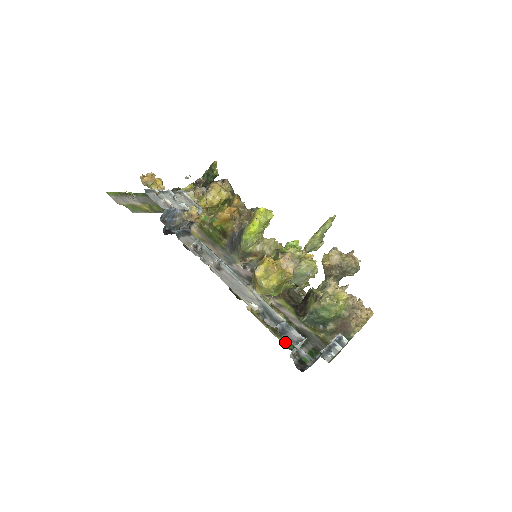
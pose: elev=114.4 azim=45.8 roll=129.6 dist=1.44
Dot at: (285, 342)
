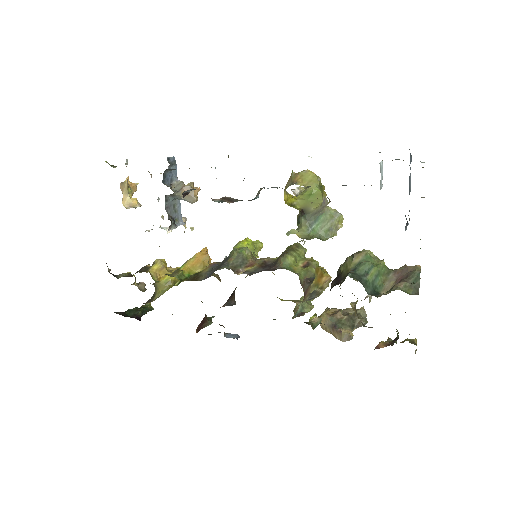
Dot at: occluded
